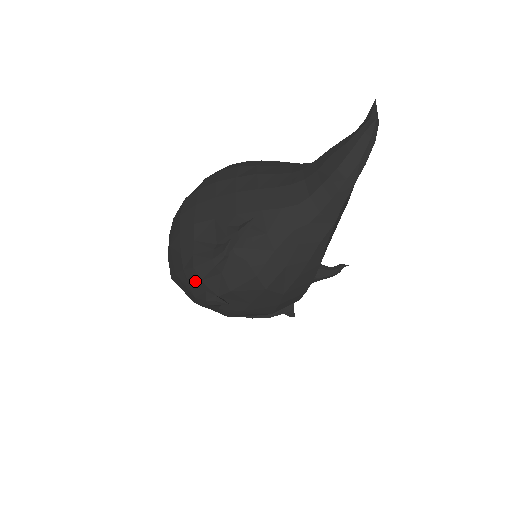
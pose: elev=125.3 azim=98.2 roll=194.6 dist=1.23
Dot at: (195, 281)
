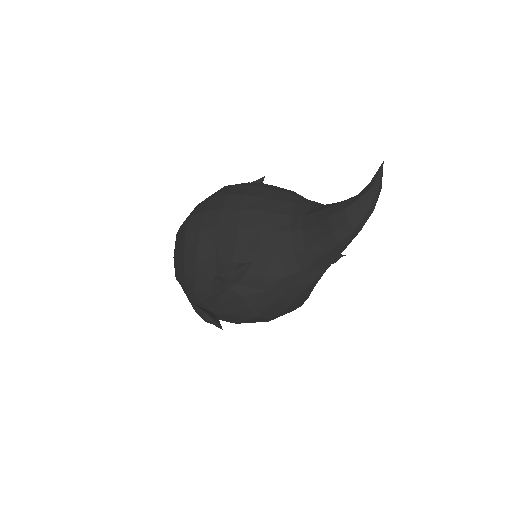
Dot at: (195, 300)
